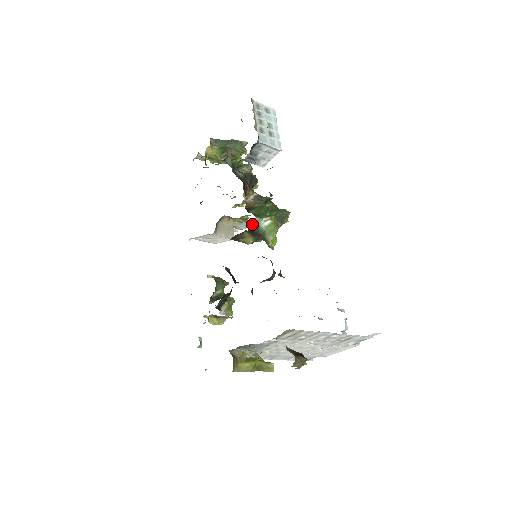
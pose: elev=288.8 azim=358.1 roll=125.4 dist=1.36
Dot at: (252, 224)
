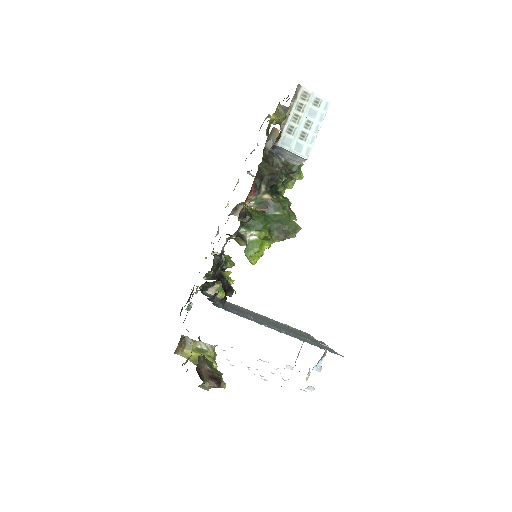
Dot at: (238, 232)
